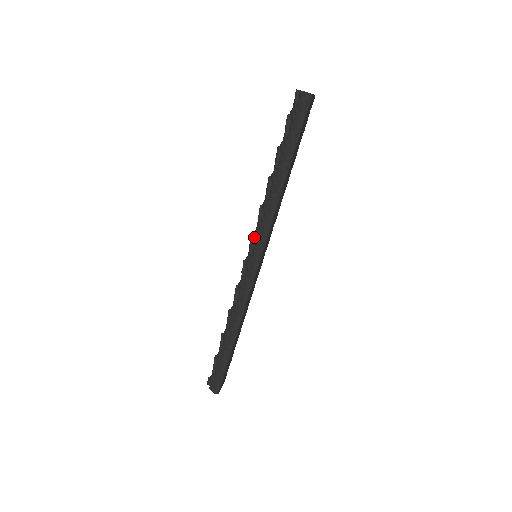
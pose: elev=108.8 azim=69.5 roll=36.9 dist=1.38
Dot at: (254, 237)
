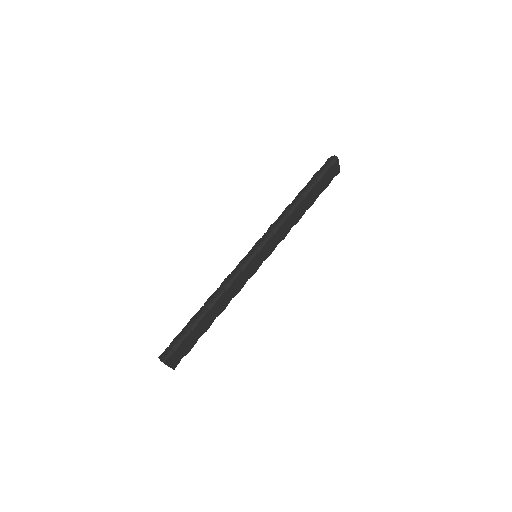
Dot at: (261, 238)
